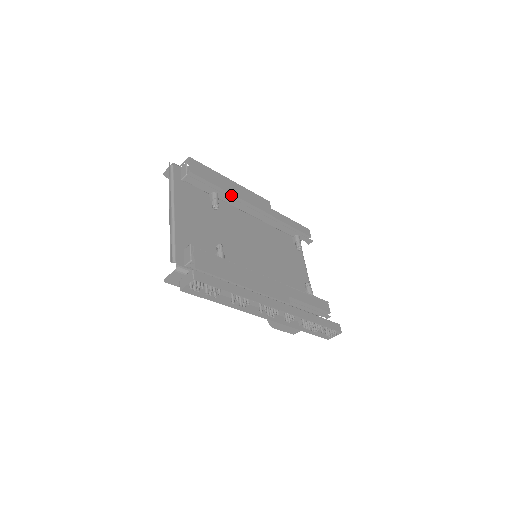
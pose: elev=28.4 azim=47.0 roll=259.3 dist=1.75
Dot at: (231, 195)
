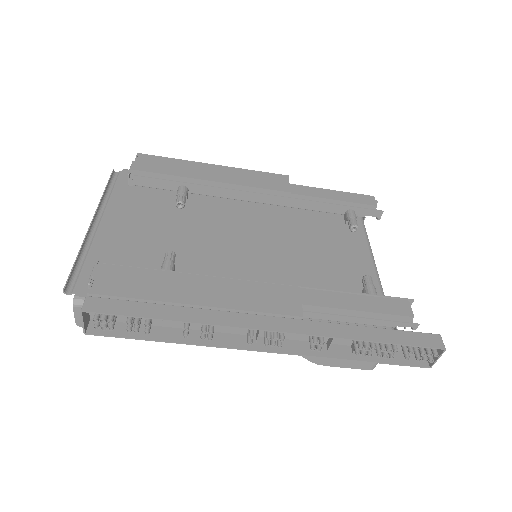
Dot at: (209, 183)
